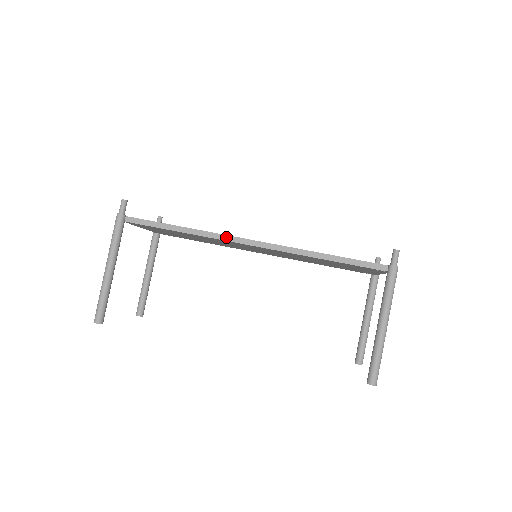
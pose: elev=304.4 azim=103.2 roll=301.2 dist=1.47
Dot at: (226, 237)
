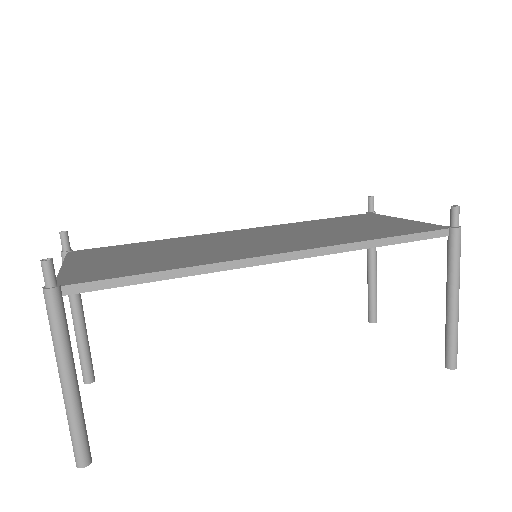
Dot at: (243, 262)
